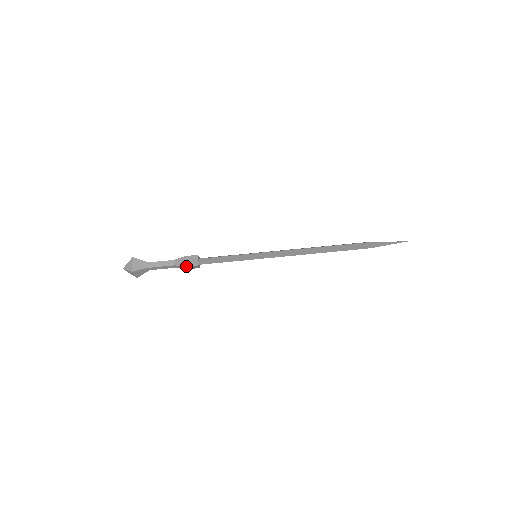
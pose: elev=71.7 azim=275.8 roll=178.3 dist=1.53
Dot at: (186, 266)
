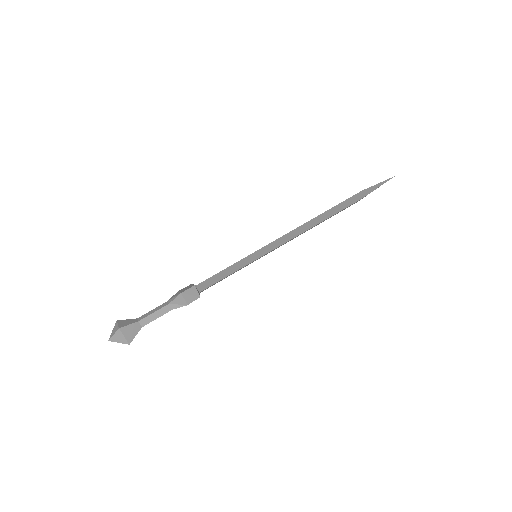
Dot at: (182, 292)
